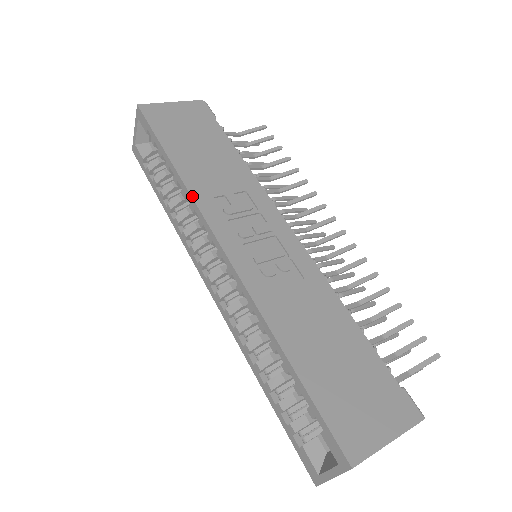
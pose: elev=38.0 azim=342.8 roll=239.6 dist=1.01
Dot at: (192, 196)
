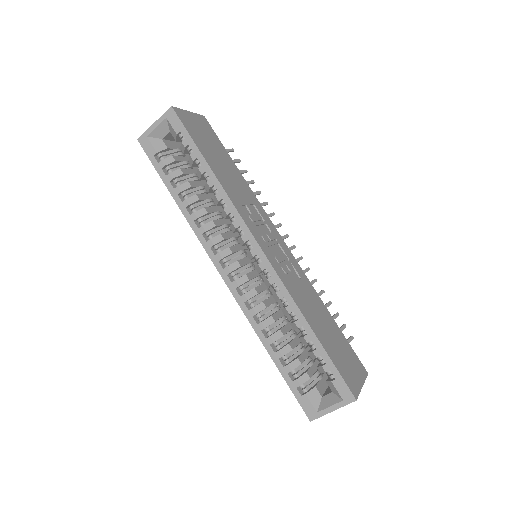
Dot at: (232, 201)
